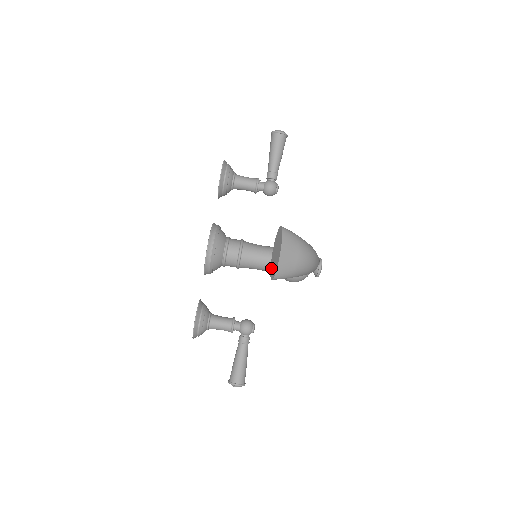
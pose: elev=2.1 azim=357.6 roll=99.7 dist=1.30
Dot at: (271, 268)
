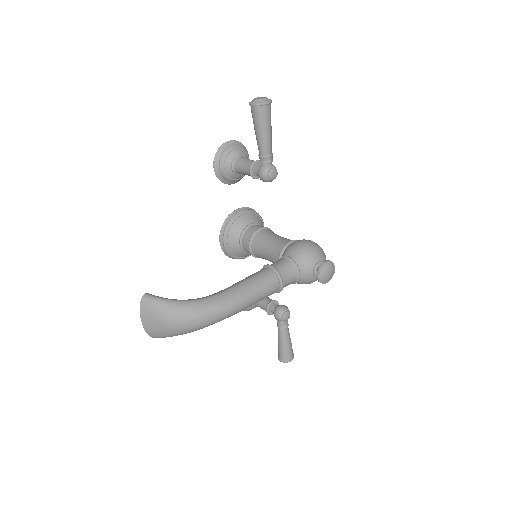
Dot at: occluded
